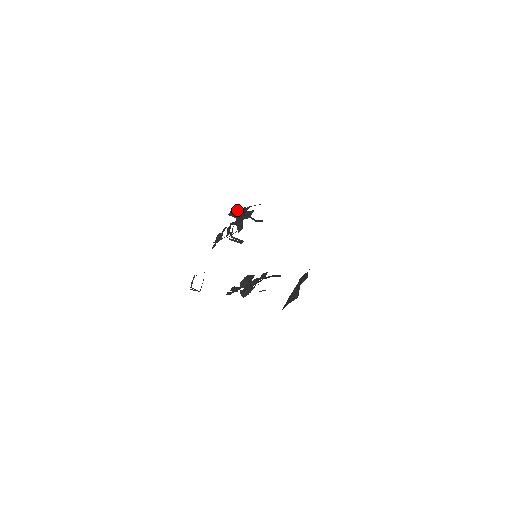
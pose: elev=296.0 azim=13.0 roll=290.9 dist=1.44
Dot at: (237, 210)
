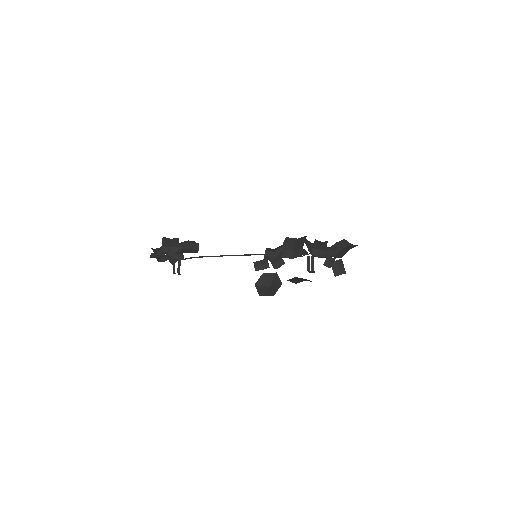
Dot at: (306, 243)
